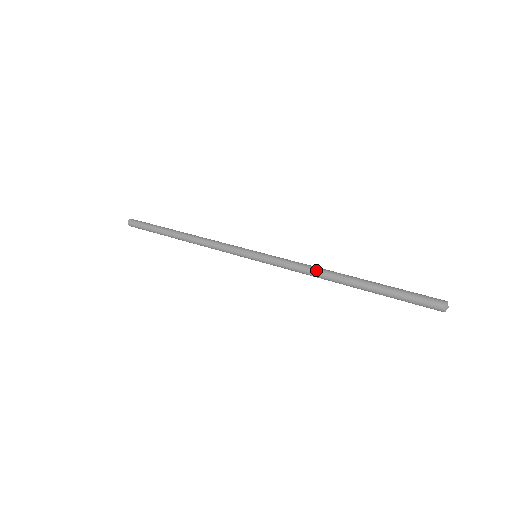
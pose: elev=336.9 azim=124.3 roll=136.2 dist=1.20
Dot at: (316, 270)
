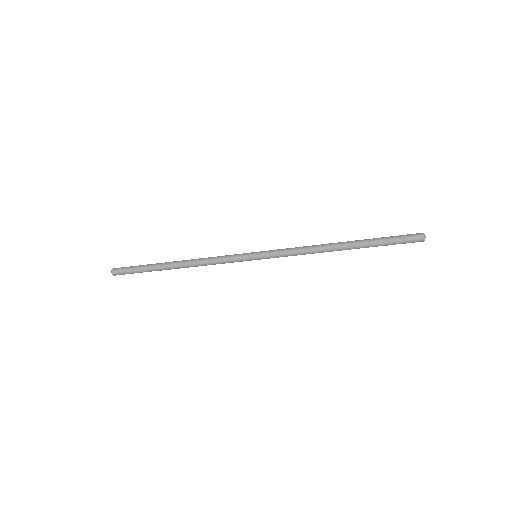
Dot at: (315, 245)
